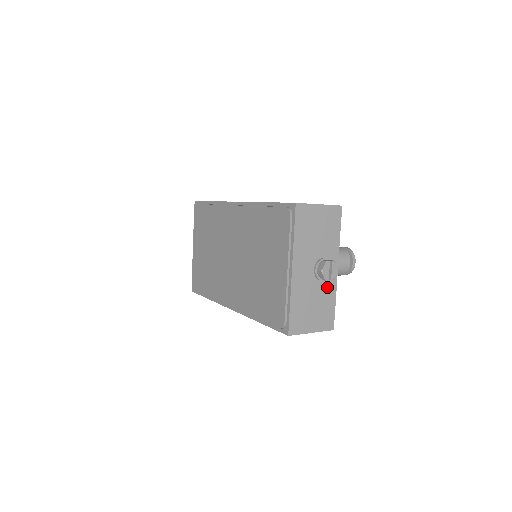
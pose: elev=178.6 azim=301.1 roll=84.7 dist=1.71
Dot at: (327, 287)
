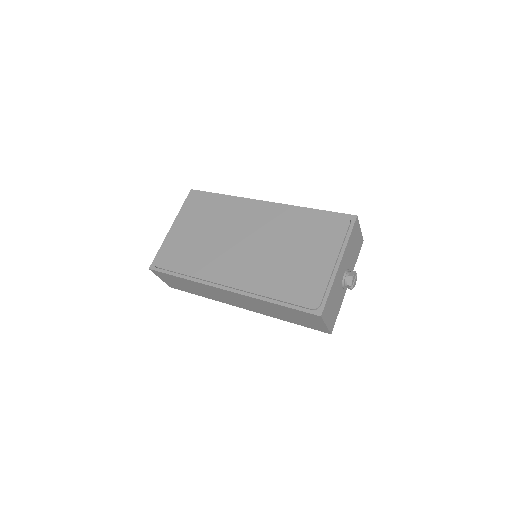
Dot at: (341, 295)
